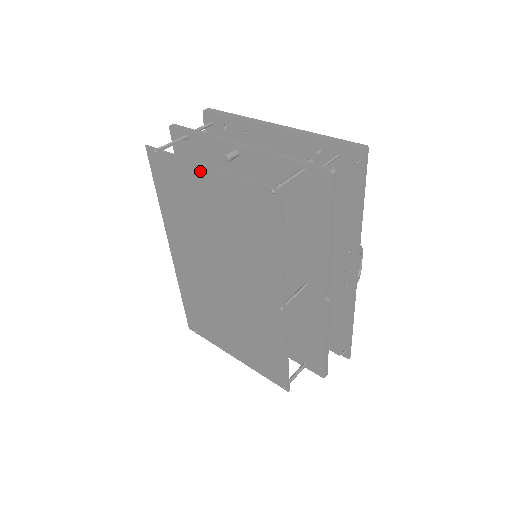
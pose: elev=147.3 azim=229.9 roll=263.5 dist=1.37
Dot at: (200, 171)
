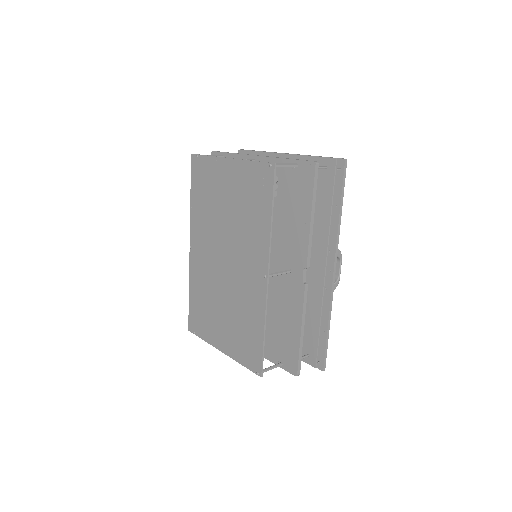
Dot at: (225, 163)
